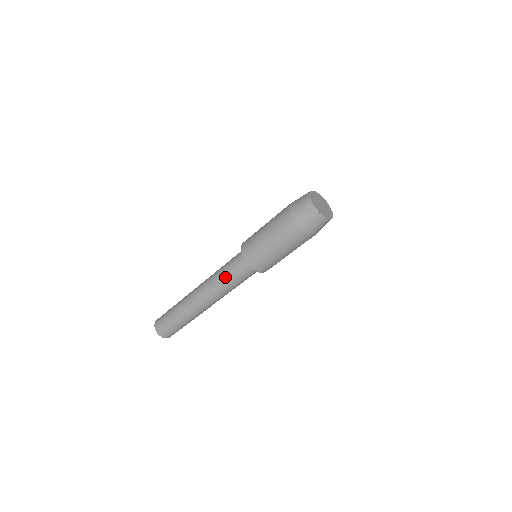
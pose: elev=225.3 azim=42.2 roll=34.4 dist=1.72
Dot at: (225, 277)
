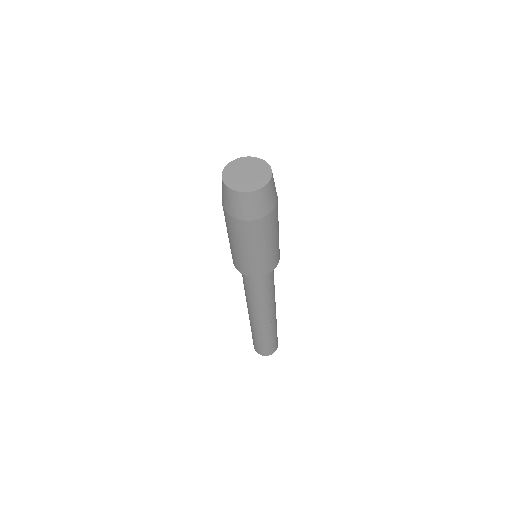
Dot at: (246, 289)
